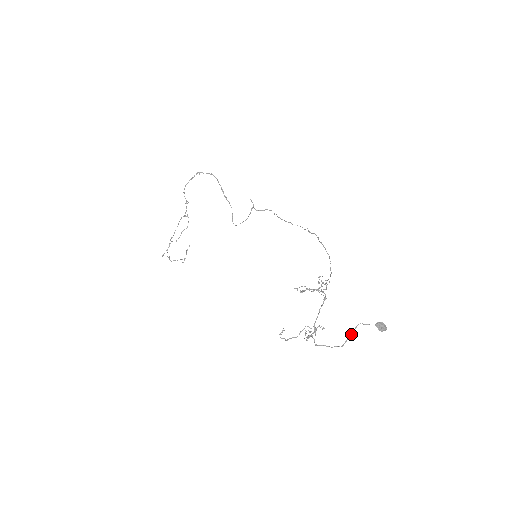
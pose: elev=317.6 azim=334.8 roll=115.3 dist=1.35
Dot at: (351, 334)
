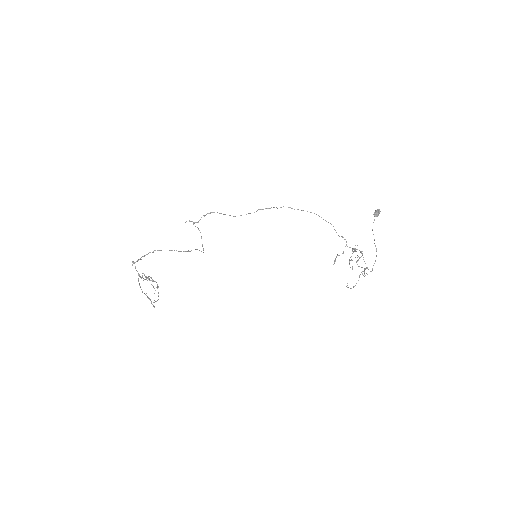
Dot at: (374, 240)
